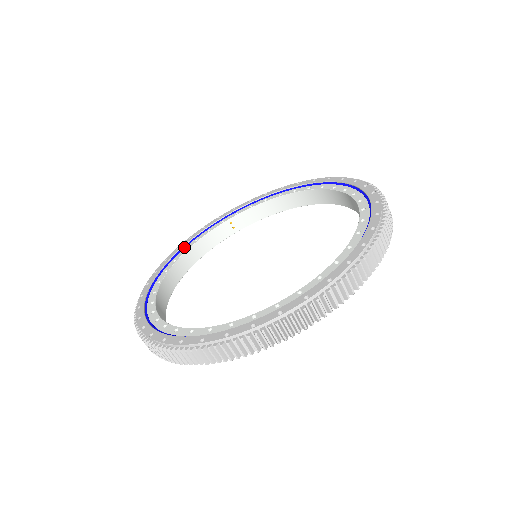
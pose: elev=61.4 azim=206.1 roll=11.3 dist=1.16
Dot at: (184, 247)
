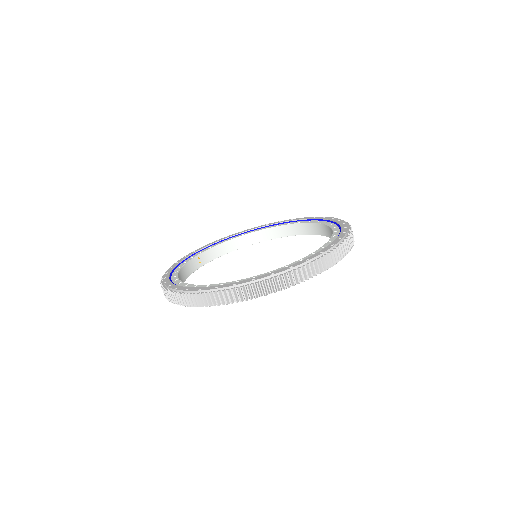
Dot at: (172, 271)
